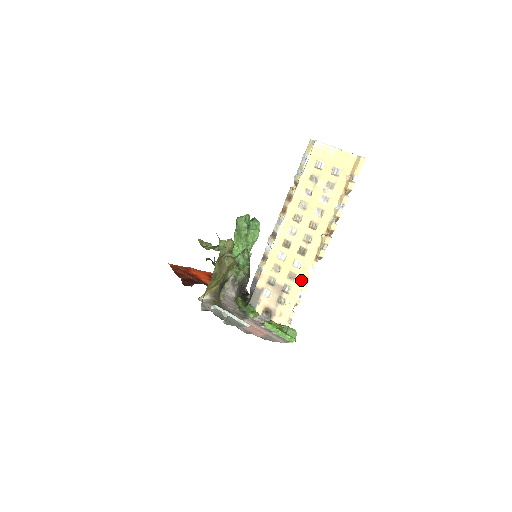
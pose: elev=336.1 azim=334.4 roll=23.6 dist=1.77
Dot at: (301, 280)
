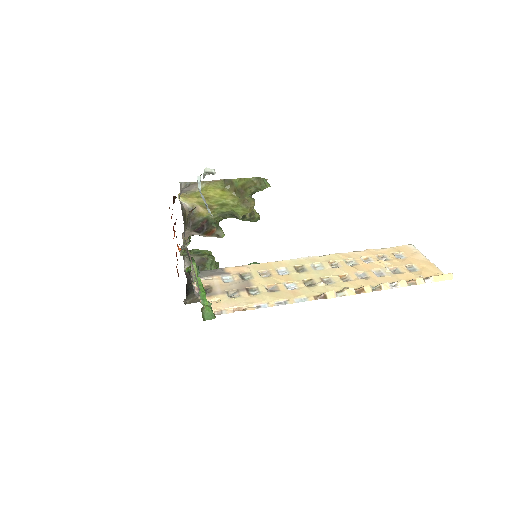
Dot at: (279, 297)
